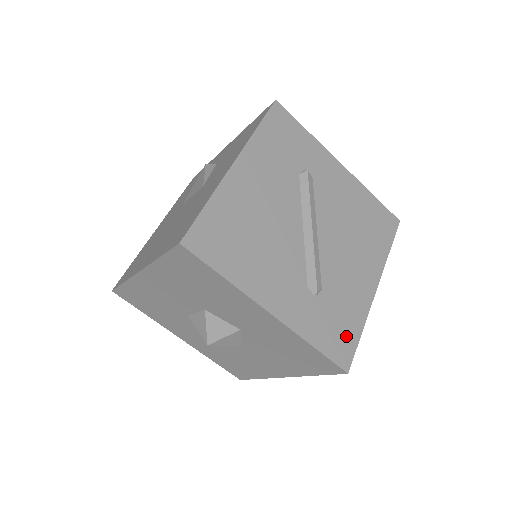
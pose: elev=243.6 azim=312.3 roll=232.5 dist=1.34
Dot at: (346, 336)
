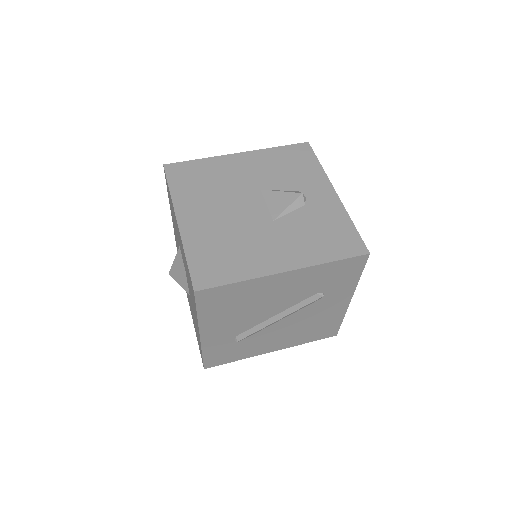
Dot at: (225, 359)
